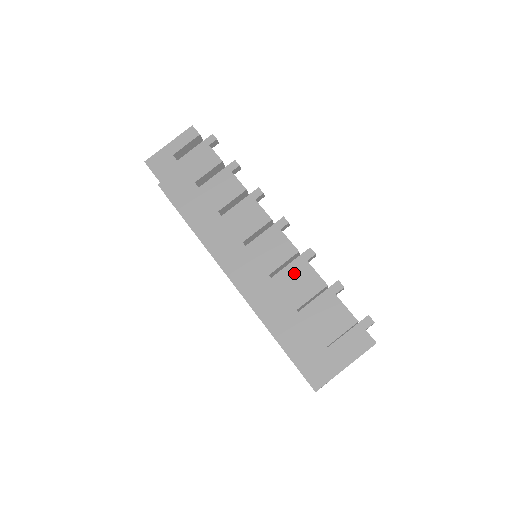
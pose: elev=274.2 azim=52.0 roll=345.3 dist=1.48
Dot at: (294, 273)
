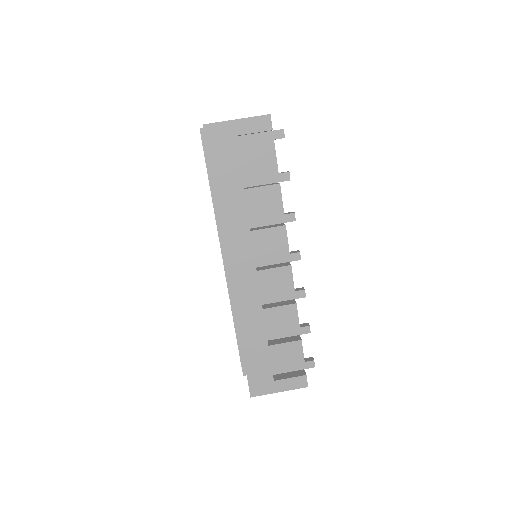
Dot at: (282, 310)
